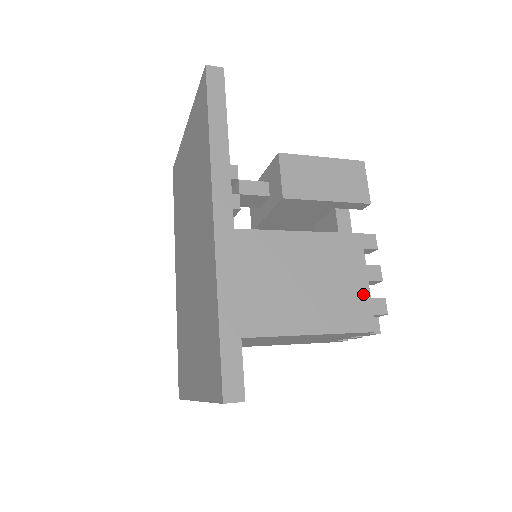
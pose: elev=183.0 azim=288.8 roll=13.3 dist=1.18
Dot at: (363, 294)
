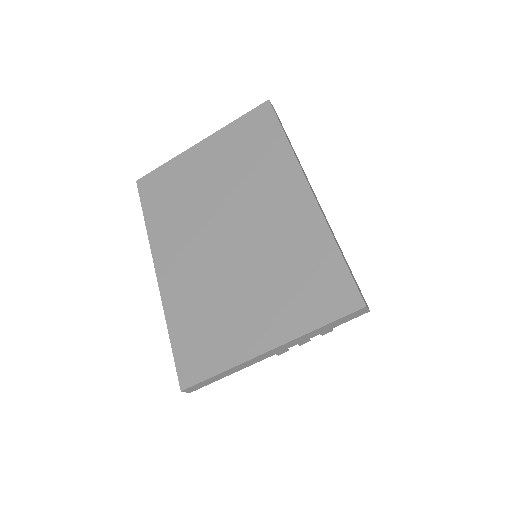
Dot at: occluded
